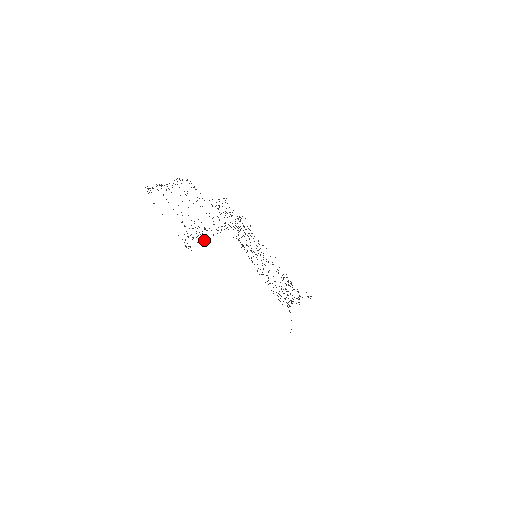
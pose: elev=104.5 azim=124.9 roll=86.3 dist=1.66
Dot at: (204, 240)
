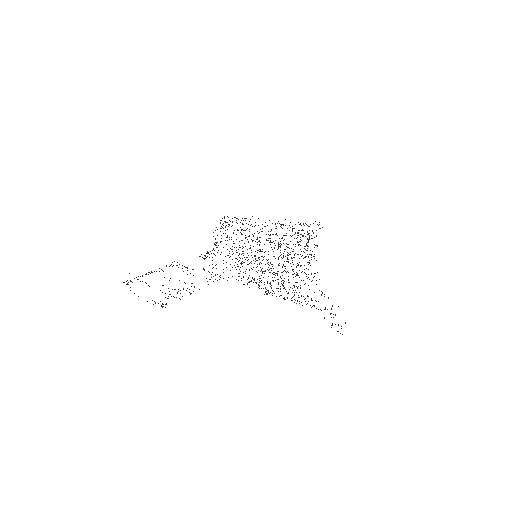
Dot at: occluded
